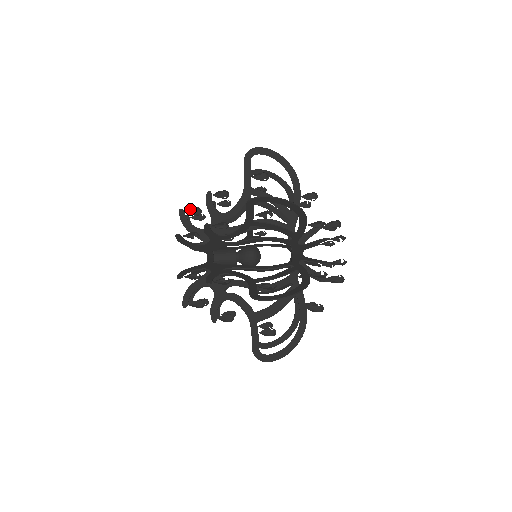
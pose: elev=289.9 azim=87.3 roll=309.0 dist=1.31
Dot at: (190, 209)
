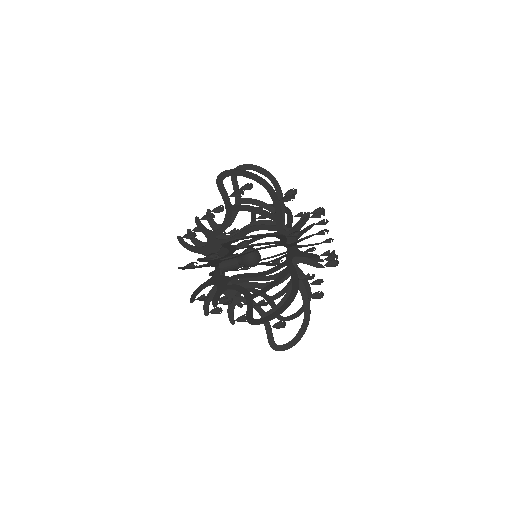
Dot at: (199, 300)
